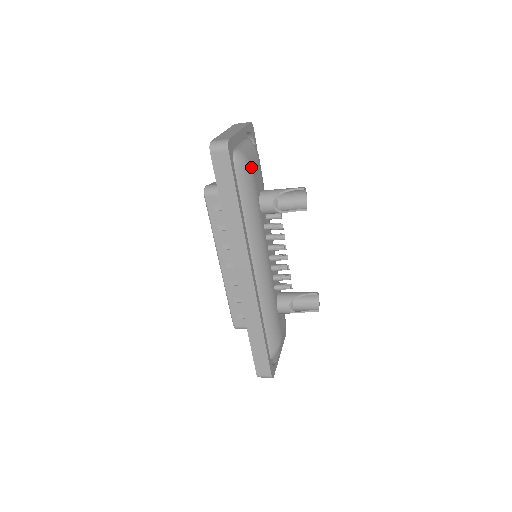
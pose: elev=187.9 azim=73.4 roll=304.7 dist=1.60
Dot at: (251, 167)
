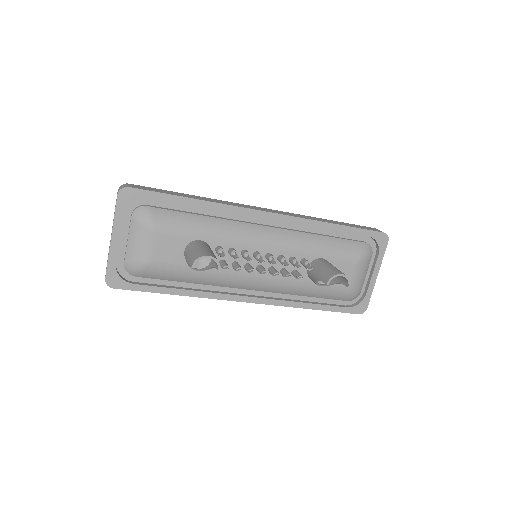
Dot at: (147, 263)
